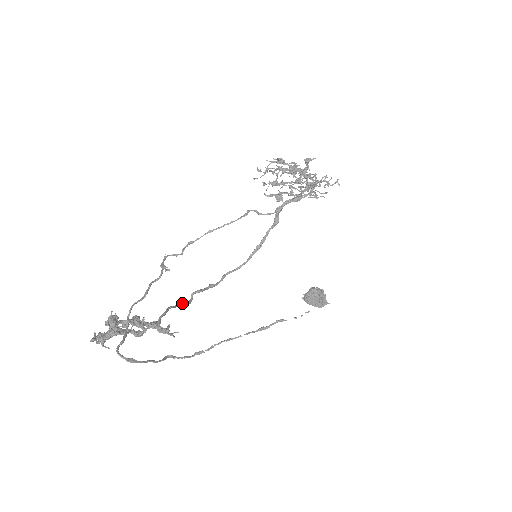
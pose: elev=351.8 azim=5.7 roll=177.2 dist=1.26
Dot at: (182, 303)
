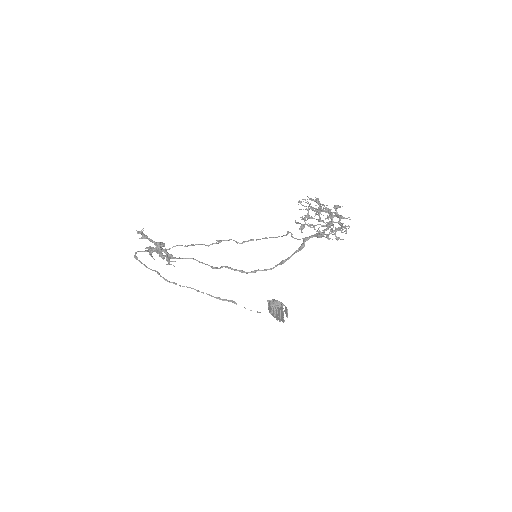
Dot at: (208, 265)
